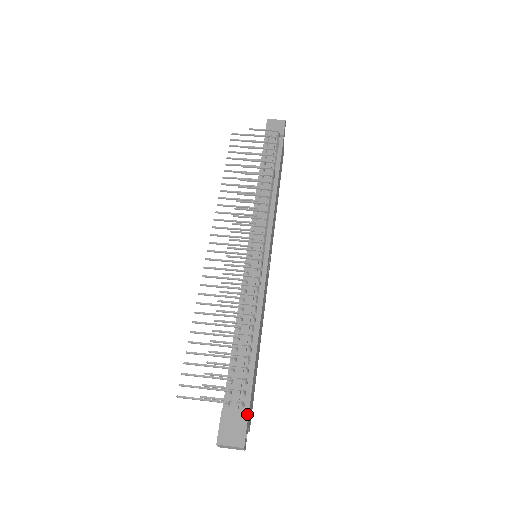
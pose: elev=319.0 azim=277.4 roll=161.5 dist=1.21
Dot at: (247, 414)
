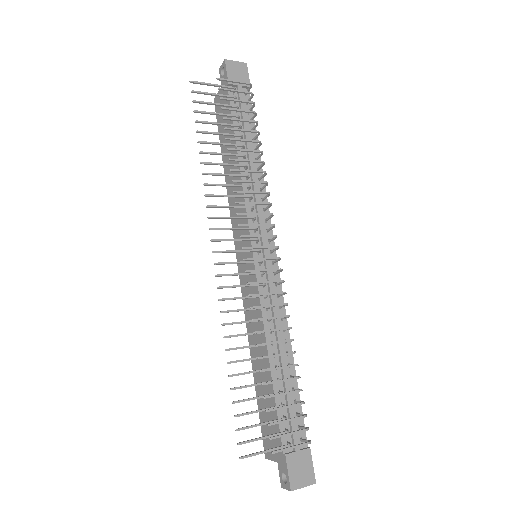
Dot at: (309, 448)
